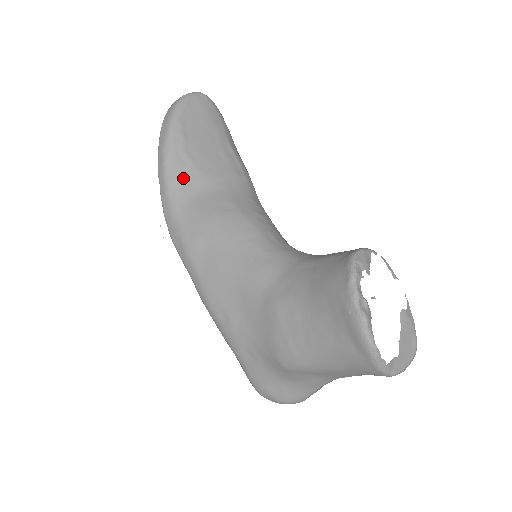
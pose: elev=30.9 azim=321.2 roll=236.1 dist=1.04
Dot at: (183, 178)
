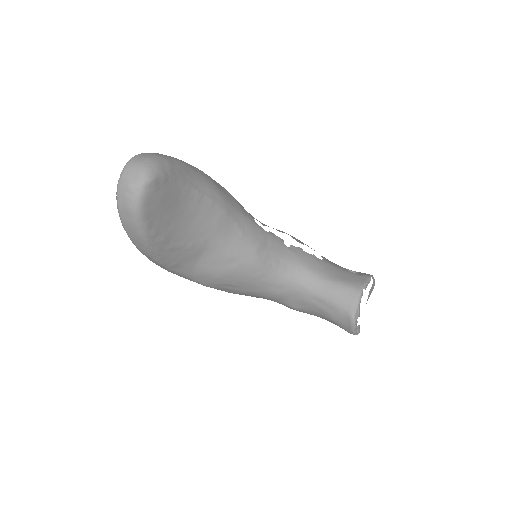
Dot at: (181, 260)
